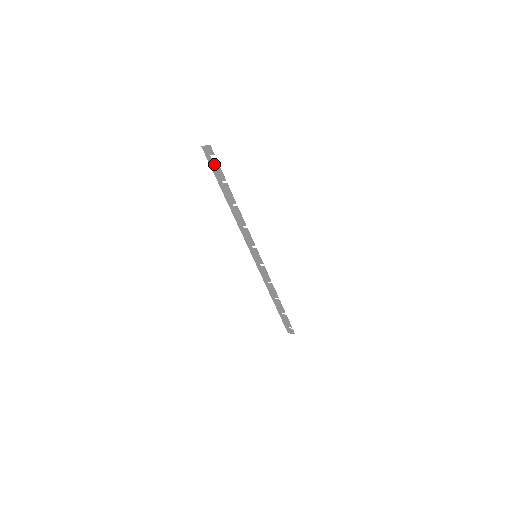
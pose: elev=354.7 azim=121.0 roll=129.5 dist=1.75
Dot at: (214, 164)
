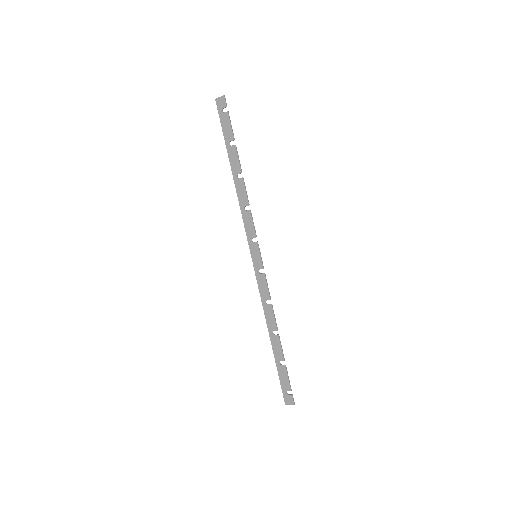
Dot at: (225, 120)
